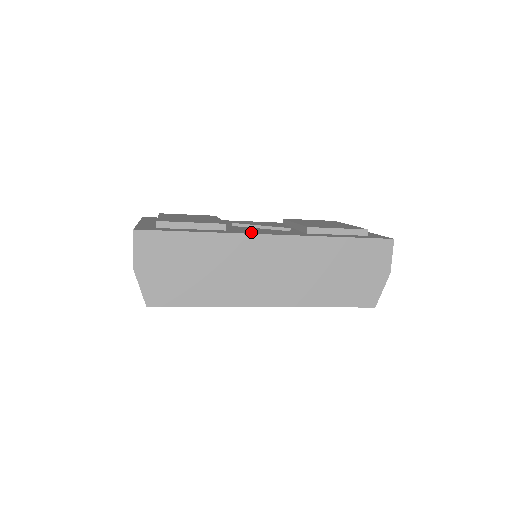
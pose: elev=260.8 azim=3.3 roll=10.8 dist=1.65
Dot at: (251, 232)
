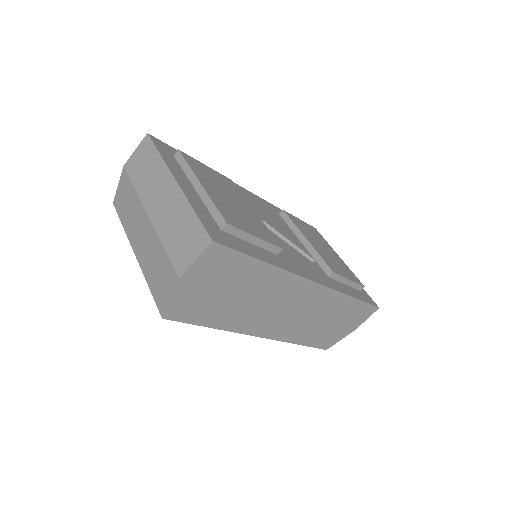
Dot at: (299, 269)
